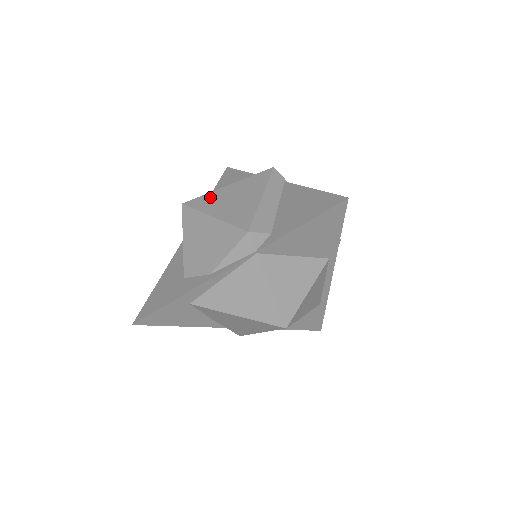
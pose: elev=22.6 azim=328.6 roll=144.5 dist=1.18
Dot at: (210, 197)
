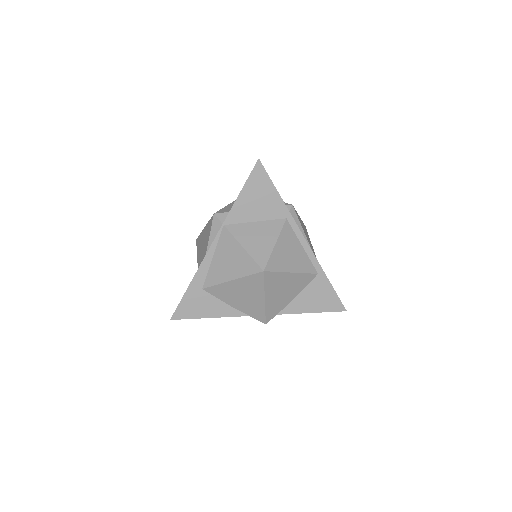
Dot at: occluded
